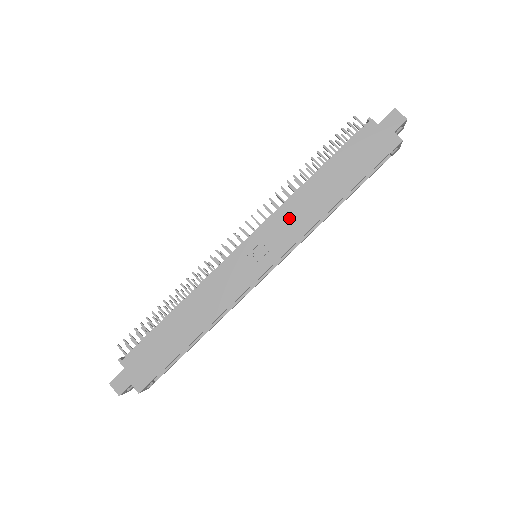
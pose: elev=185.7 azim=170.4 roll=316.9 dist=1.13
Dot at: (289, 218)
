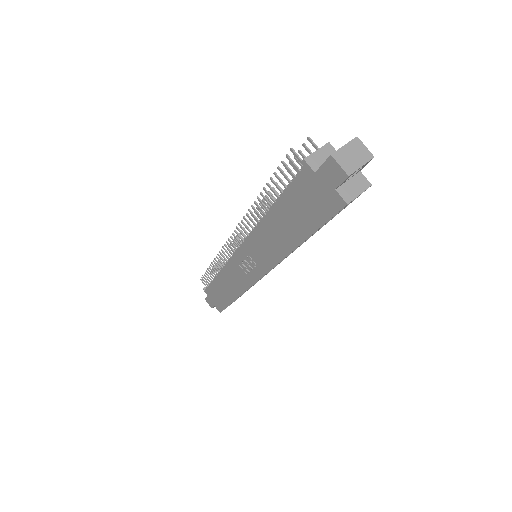
Dot at: (261, 245)
